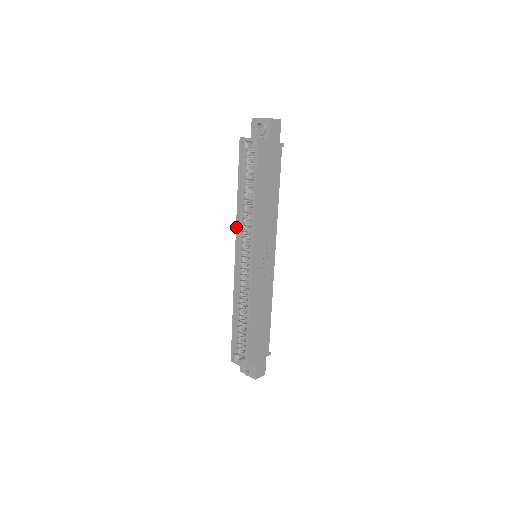
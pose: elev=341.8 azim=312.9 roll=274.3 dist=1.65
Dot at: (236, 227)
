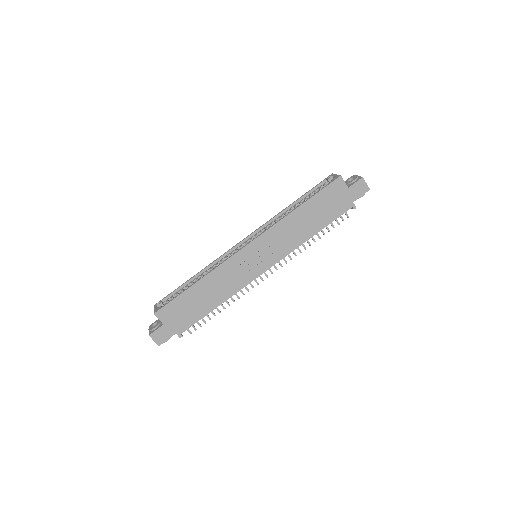
Dot at: (267, 222)
